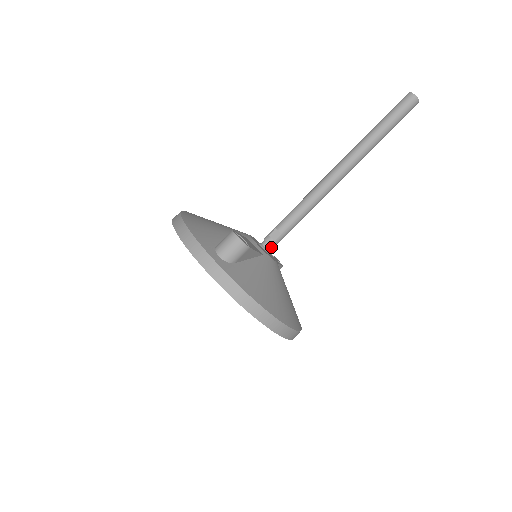
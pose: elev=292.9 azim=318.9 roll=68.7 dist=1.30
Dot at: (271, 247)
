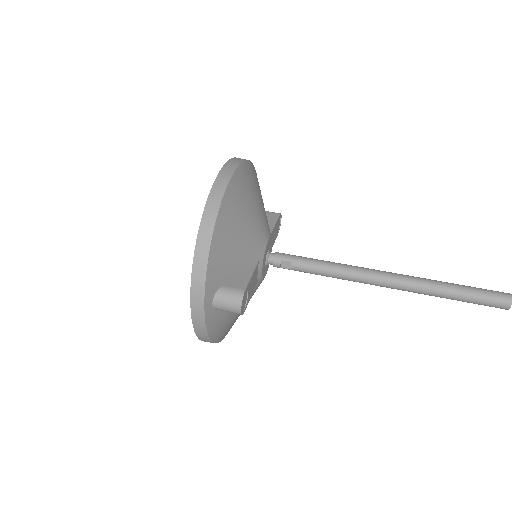
Dot at: occluded
